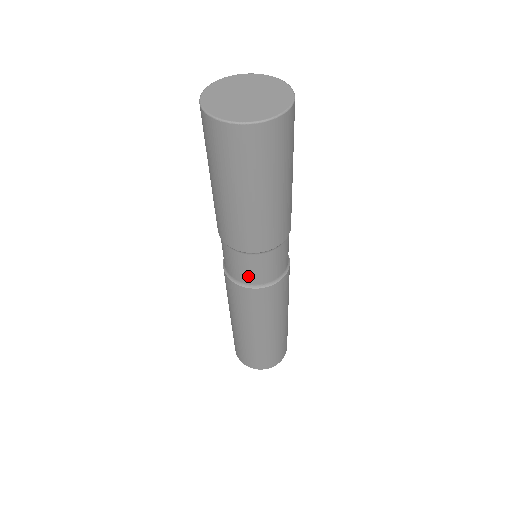
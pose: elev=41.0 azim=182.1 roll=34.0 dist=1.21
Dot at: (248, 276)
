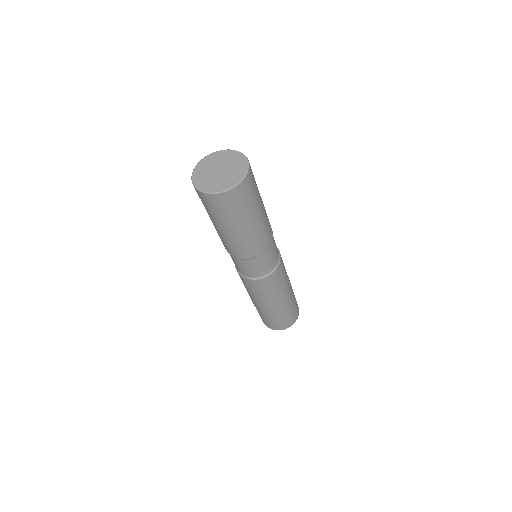
Dot at: (262, 270)
